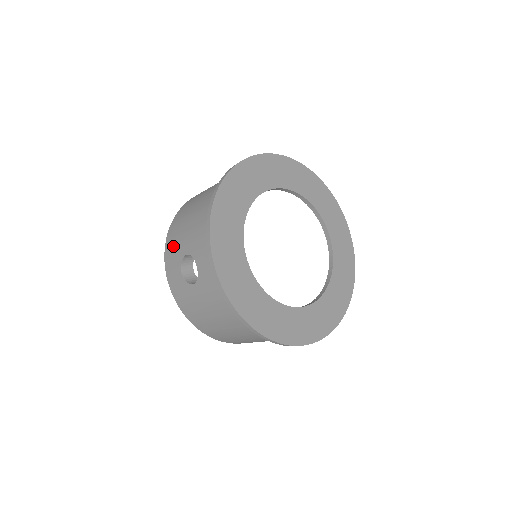
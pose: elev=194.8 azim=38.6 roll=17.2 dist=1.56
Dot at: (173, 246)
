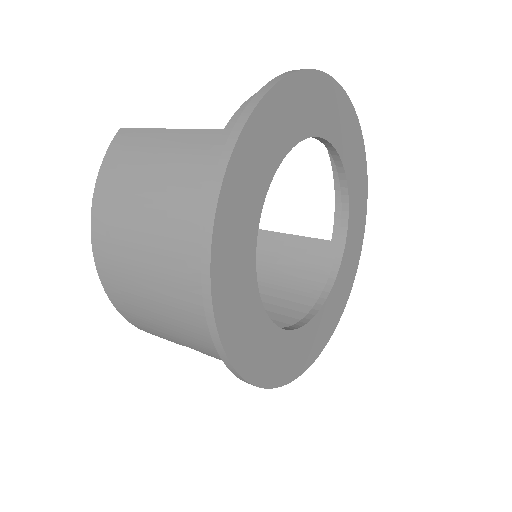
Dot at: (146, 328)
